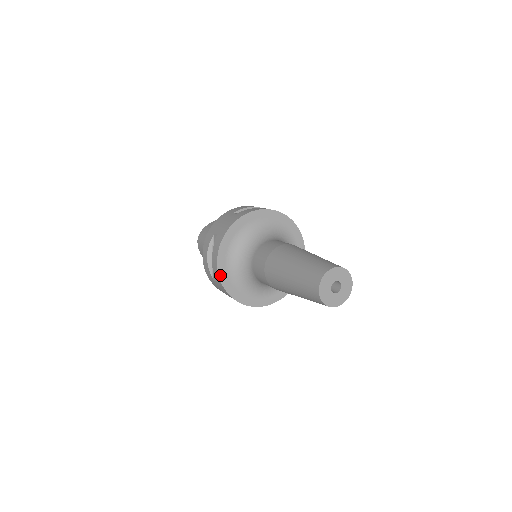
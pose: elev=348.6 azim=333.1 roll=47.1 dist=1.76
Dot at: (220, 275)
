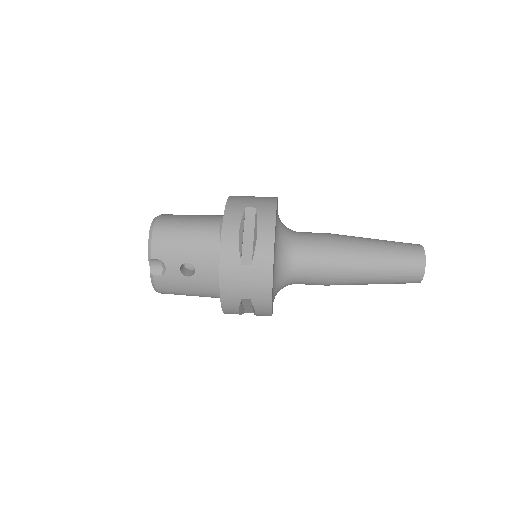
Dot at: occluded
